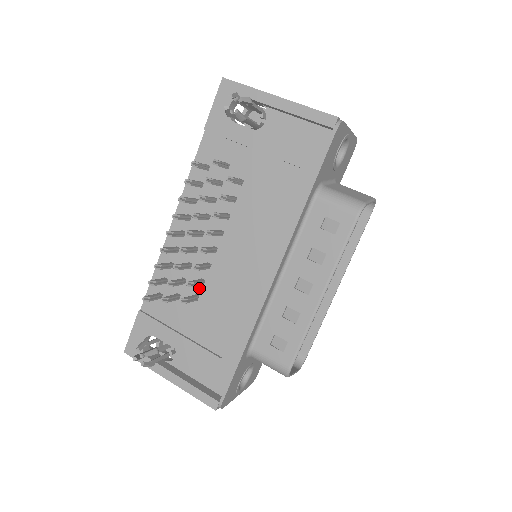
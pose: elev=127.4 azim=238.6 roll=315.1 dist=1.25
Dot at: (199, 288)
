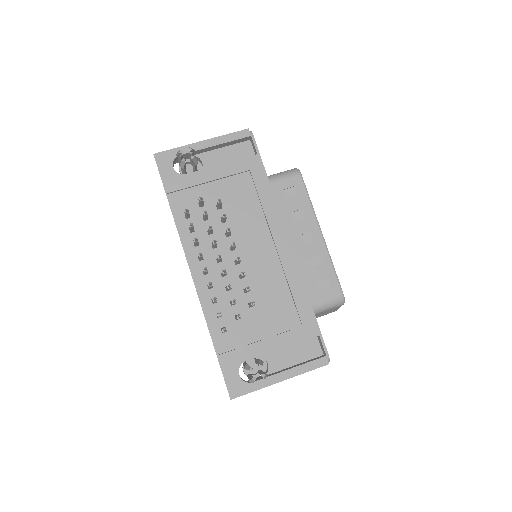
Dot at: (248, 297)
